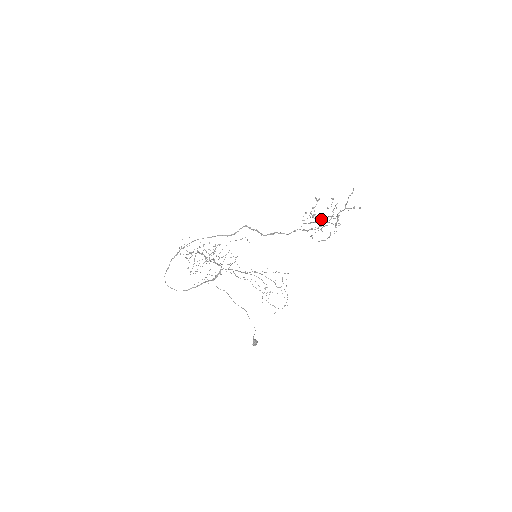
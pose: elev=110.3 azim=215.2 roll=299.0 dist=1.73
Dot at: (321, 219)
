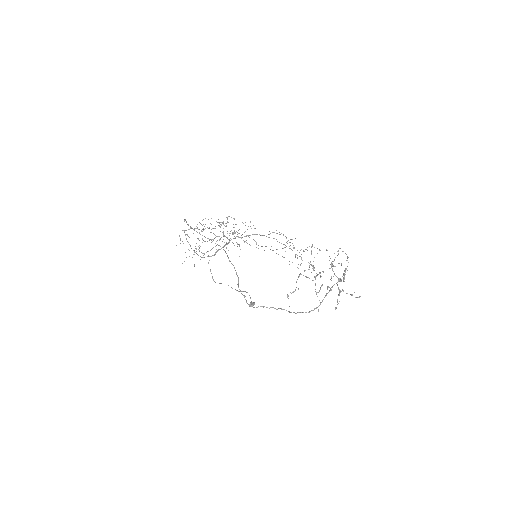
Dot at: occluded
